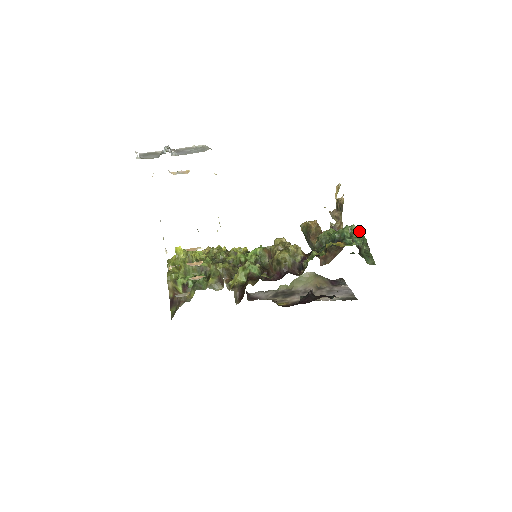
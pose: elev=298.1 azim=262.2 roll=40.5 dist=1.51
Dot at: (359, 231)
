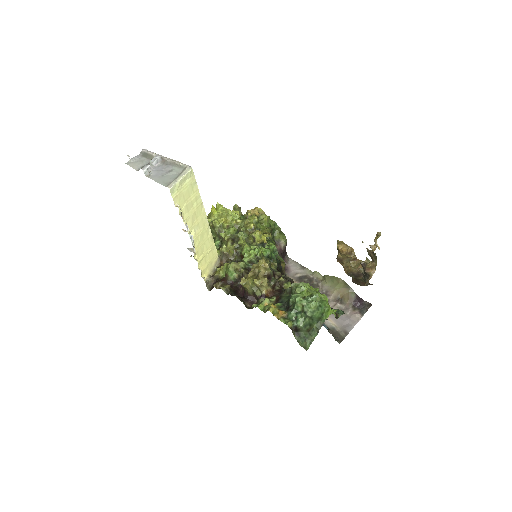
Dot at: (311, 312)
